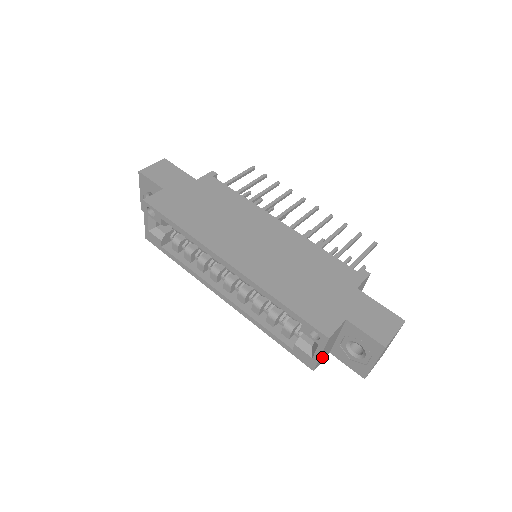
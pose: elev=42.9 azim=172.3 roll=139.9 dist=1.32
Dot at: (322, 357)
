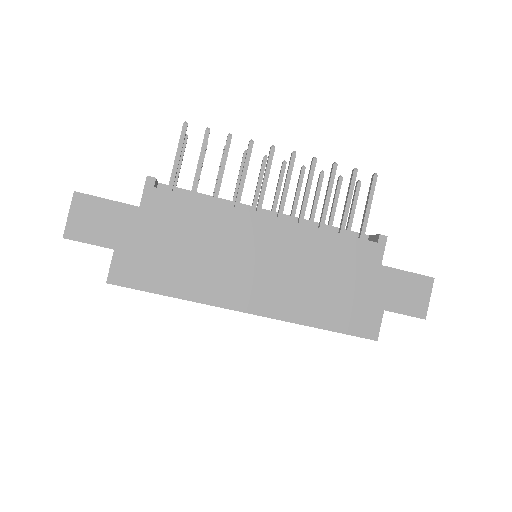
Dot at: occluded
